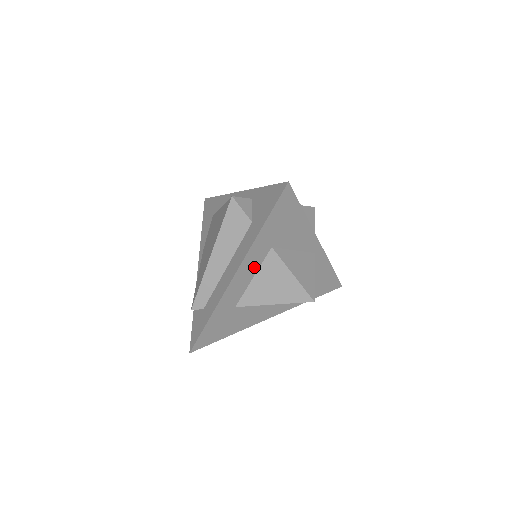
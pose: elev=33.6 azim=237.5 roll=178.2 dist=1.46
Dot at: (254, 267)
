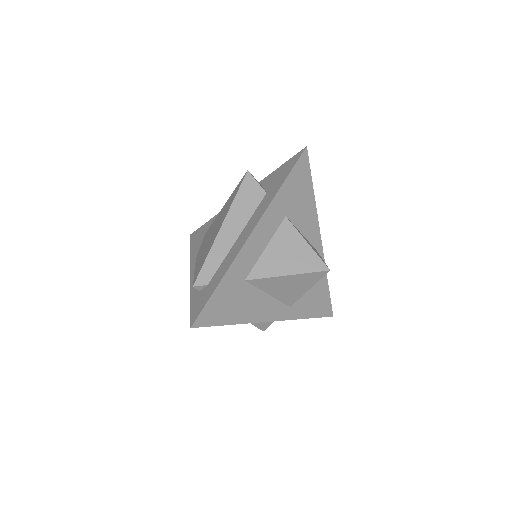
Dot at: (269, 233)
